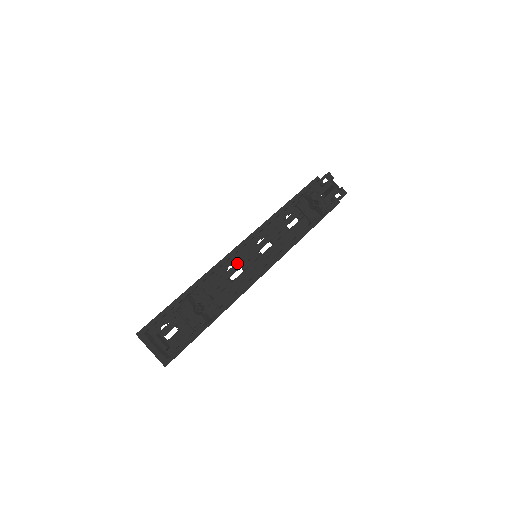
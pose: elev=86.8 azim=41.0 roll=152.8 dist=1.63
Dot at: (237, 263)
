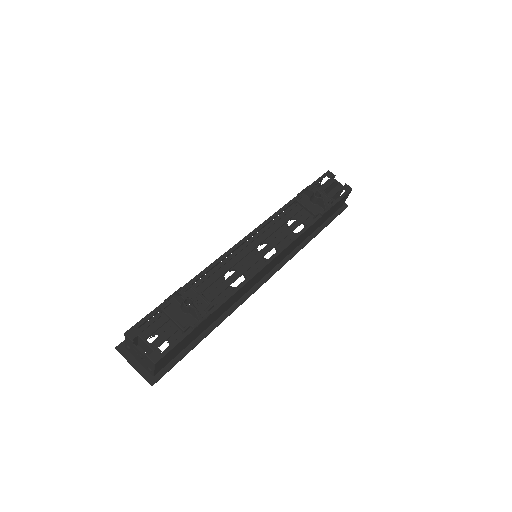
Dot at: (232, 258)
